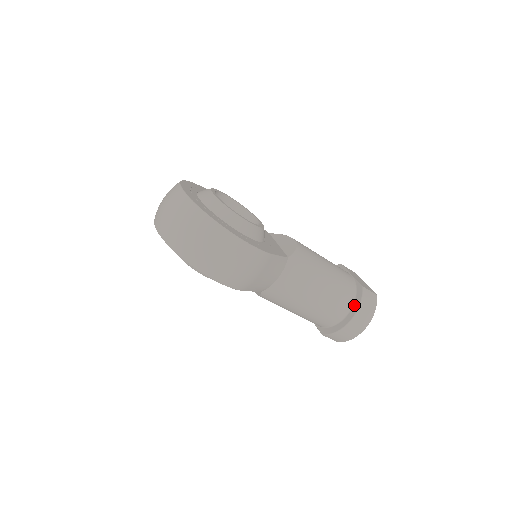
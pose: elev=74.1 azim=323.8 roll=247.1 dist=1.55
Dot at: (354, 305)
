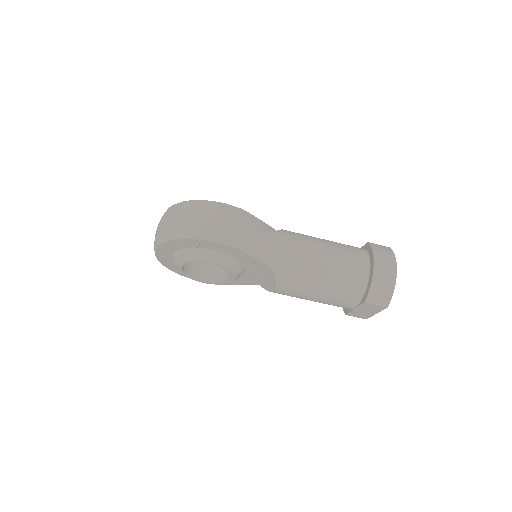
Dot at: (370, 256)
